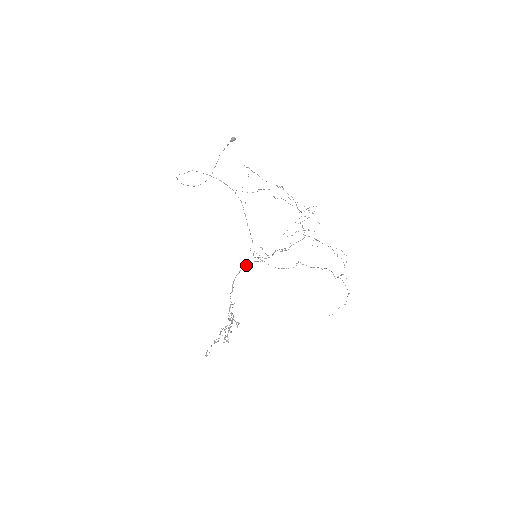
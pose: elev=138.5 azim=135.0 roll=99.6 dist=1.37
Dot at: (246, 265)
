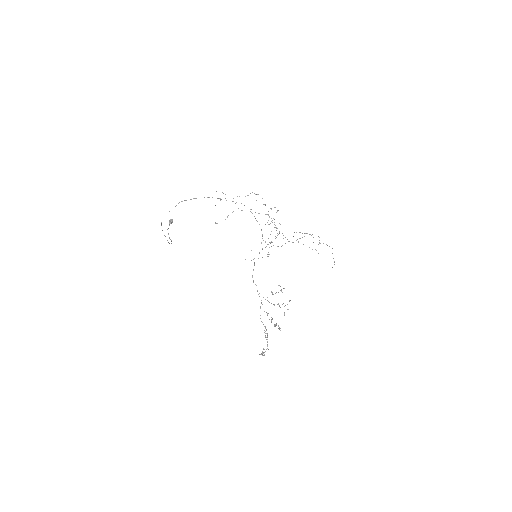
Dot at: occluded
